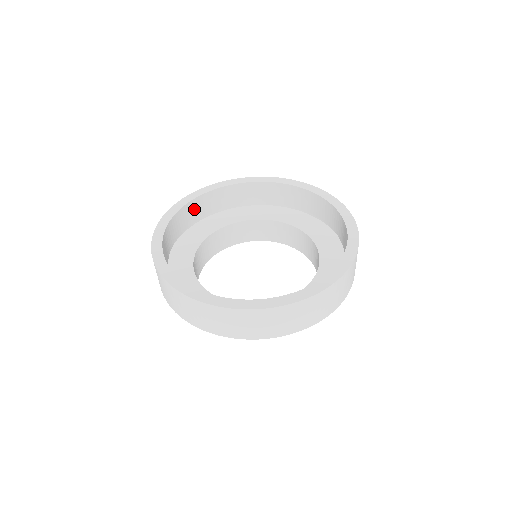
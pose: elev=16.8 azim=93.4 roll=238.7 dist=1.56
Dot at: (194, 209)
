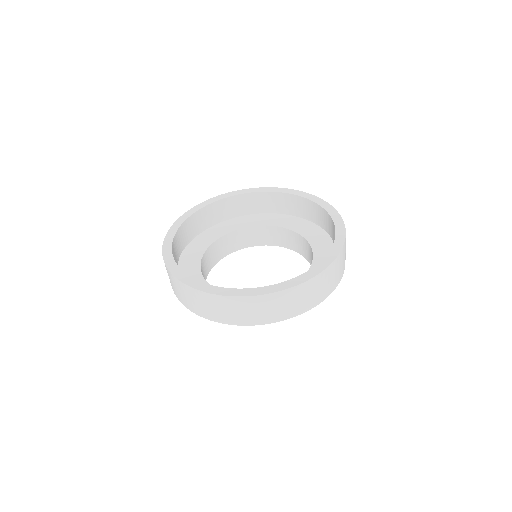
Dot at: (196, 221)
